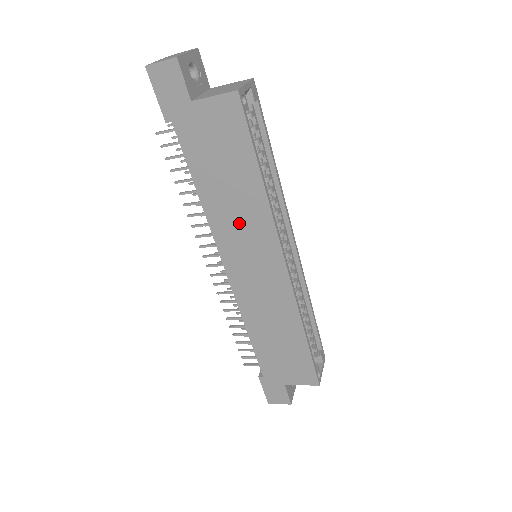
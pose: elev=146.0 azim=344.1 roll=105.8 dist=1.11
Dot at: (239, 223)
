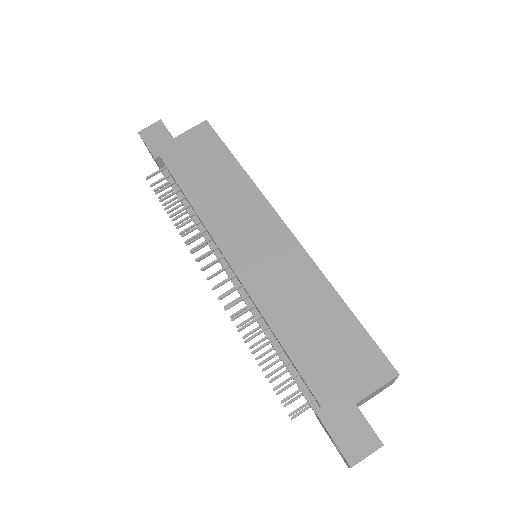
Dot at: (230, 207)
